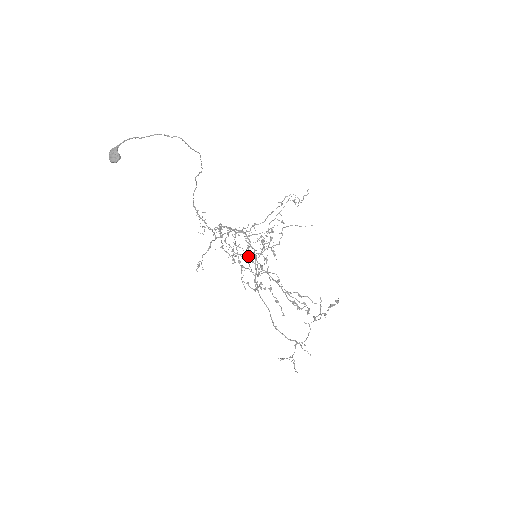
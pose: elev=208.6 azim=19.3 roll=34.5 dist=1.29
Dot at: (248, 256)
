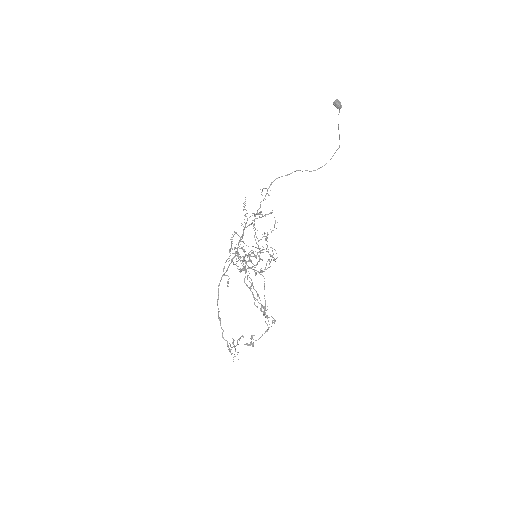
Dot at: occluded
